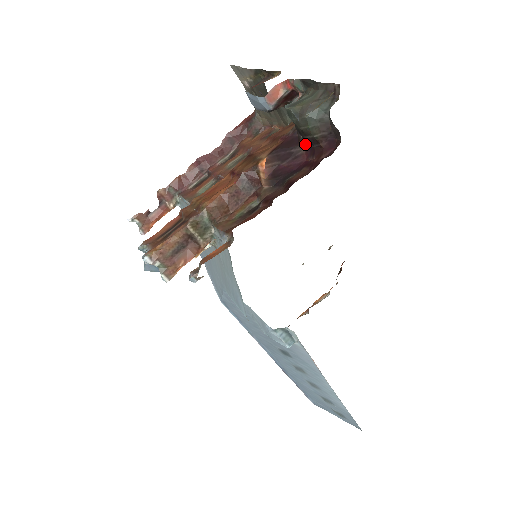
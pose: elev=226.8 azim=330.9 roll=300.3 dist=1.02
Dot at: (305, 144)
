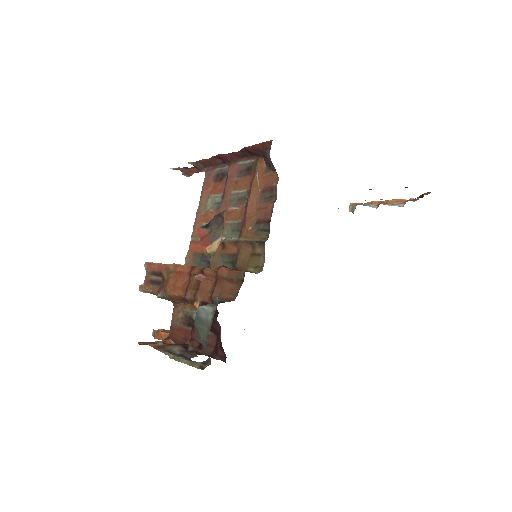
Dot at: (219, 325)
